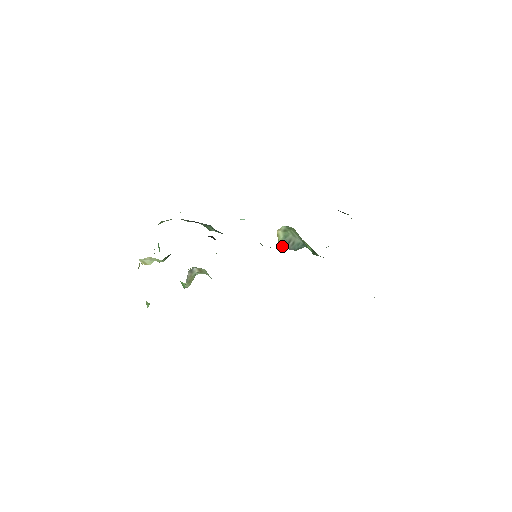
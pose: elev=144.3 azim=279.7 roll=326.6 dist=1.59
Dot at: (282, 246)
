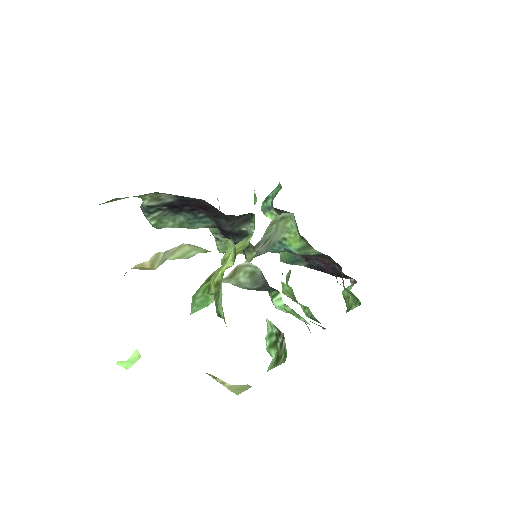
Dot at: occluded
